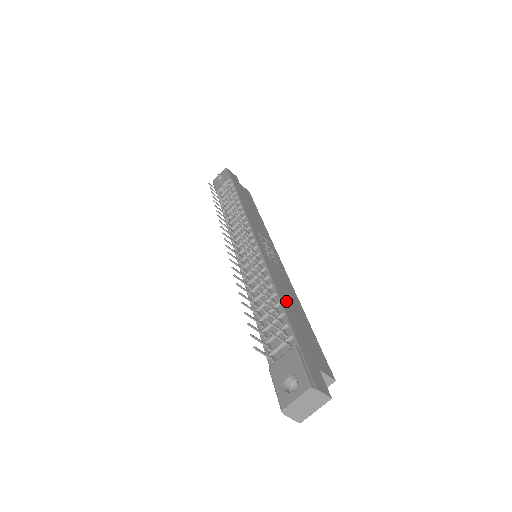
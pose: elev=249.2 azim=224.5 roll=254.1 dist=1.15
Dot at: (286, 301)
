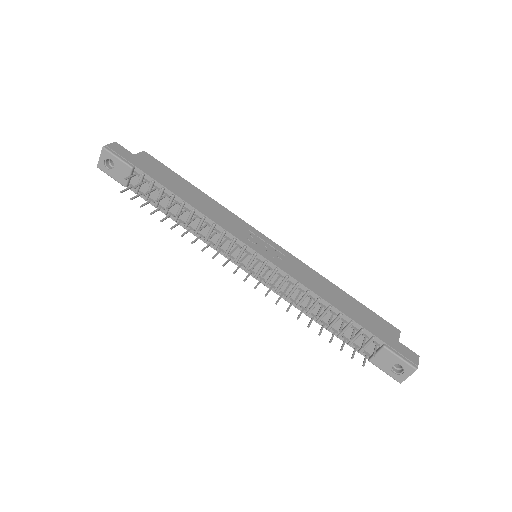
Dot at: (337, 303)
